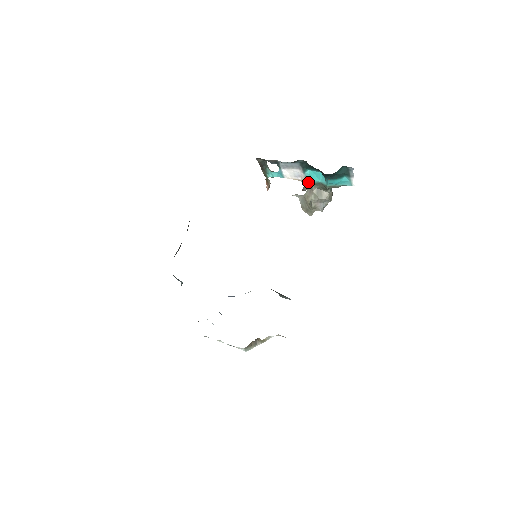
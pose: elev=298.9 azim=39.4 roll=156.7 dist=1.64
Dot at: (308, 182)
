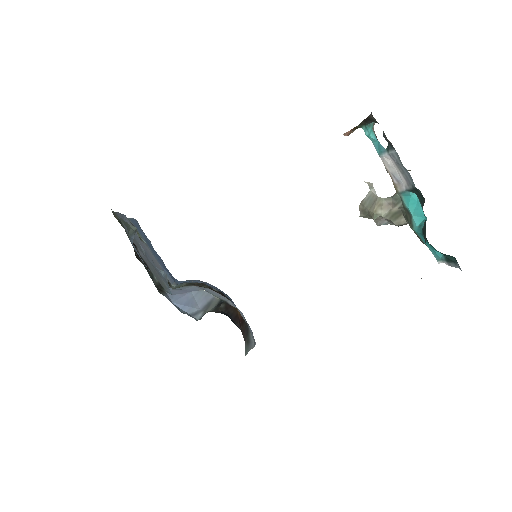
Dot at: (399, 194)
